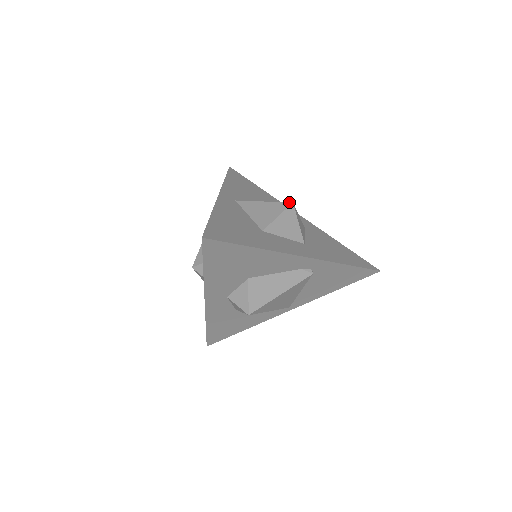
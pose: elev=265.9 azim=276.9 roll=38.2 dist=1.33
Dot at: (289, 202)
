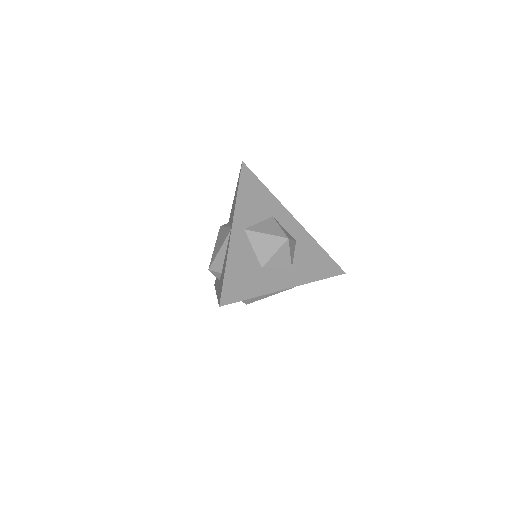
Dot at: (285, 238)
